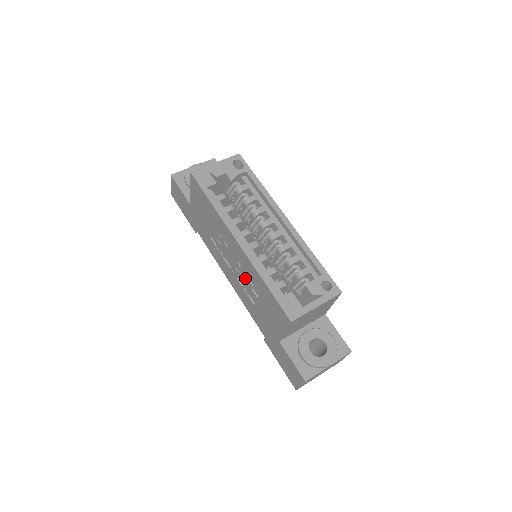
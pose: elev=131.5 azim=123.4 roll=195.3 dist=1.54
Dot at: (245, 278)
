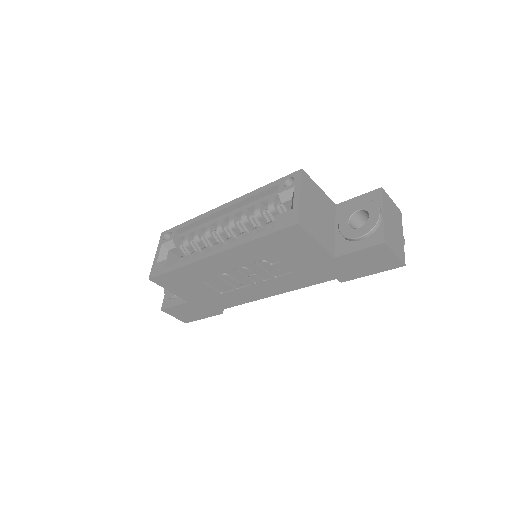
Dot at: (259, 268)
